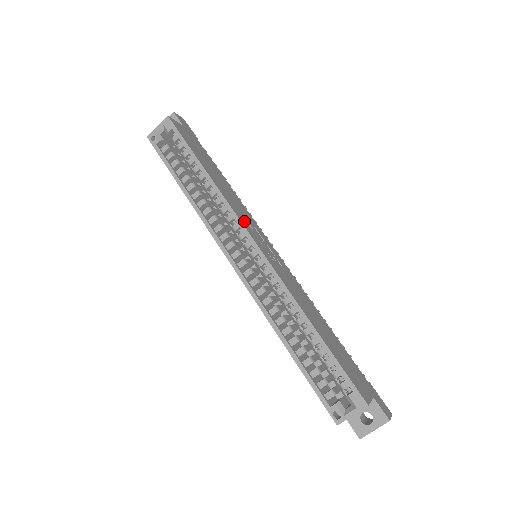
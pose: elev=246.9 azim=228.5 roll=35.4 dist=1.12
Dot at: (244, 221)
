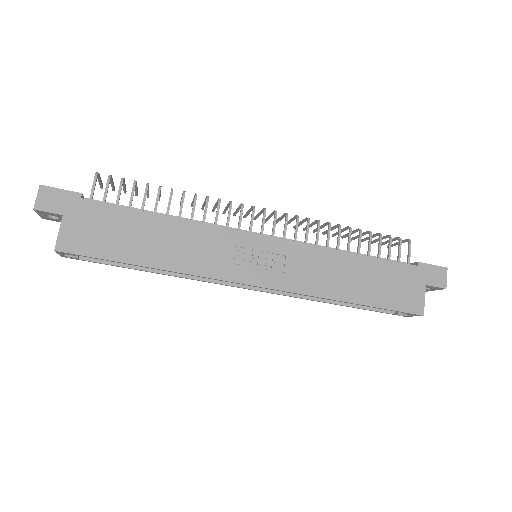
Dot at: (225, 269)
